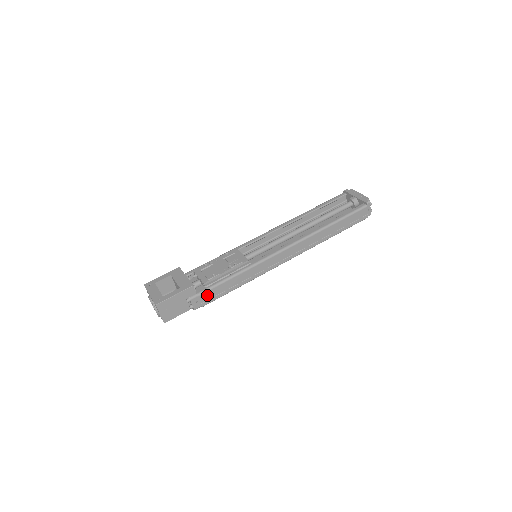
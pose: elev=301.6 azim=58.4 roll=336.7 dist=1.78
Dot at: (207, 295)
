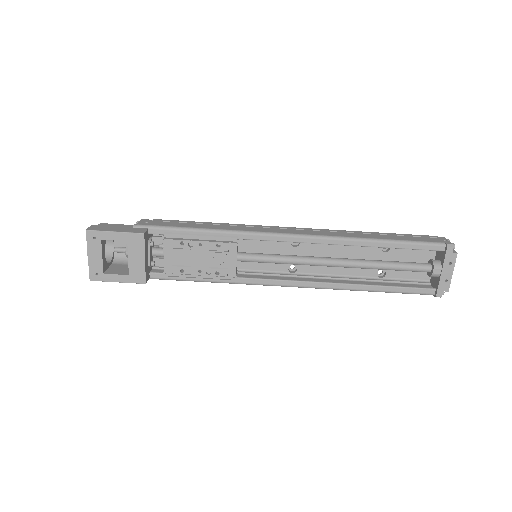
Dot at: occluded
